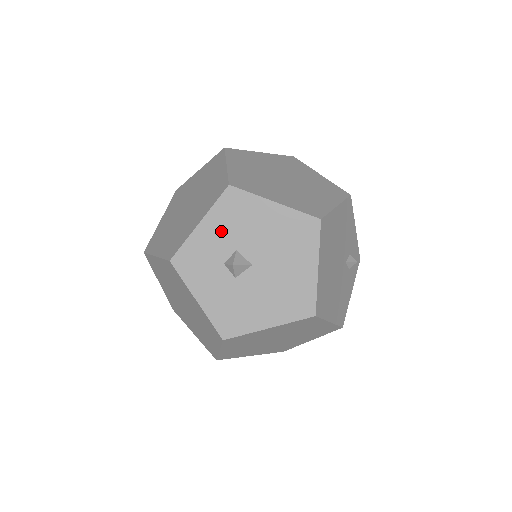
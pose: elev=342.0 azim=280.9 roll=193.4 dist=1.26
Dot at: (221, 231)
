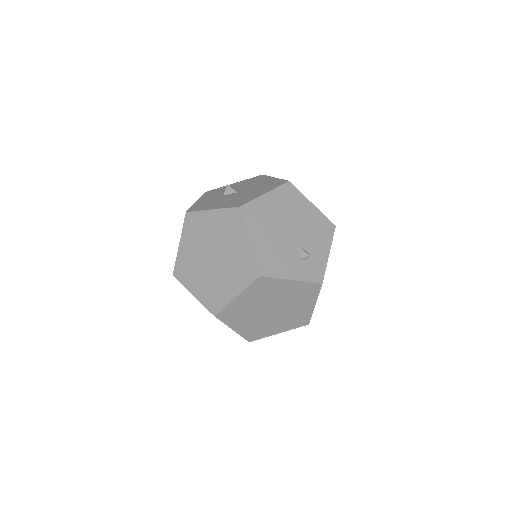
Dot at: (240, 185)
